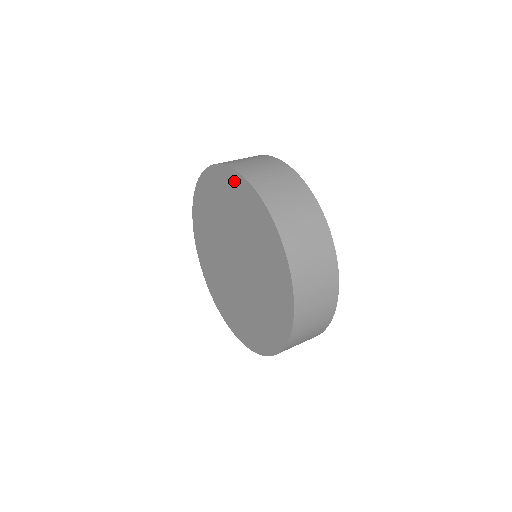
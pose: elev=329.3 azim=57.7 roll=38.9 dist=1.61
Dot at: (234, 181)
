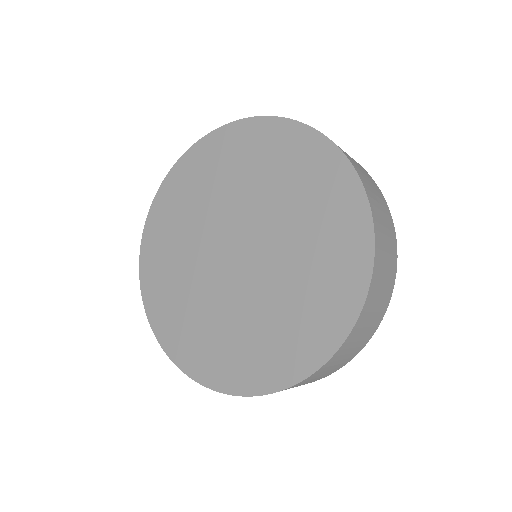
Dot at: (291, 136)
